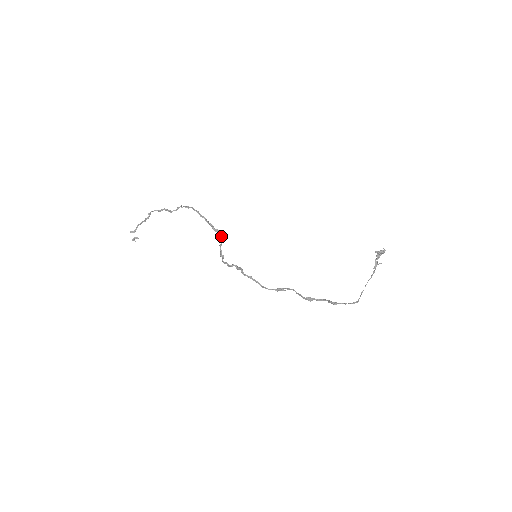
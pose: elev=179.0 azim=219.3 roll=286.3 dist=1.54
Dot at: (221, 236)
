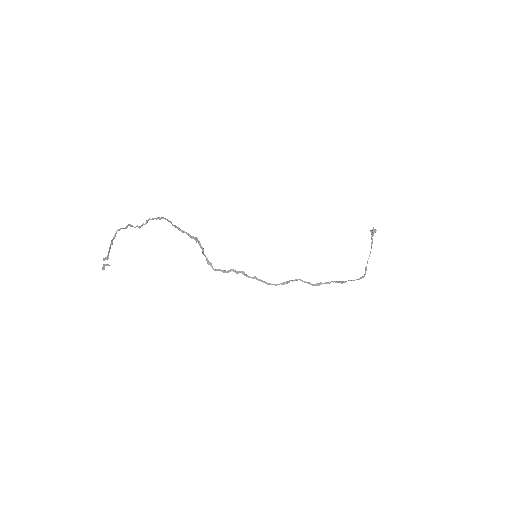
Dot at: (199, 243)
